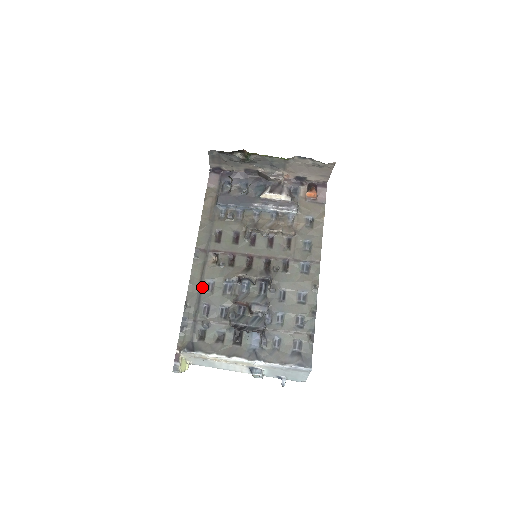
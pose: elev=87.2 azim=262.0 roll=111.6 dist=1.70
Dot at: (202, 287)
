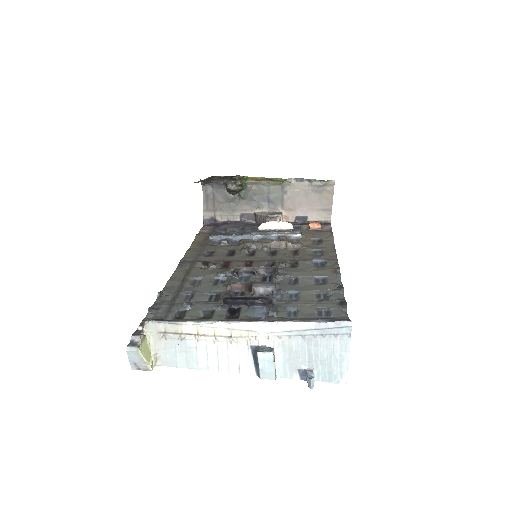
Dot at: (185, 281)
